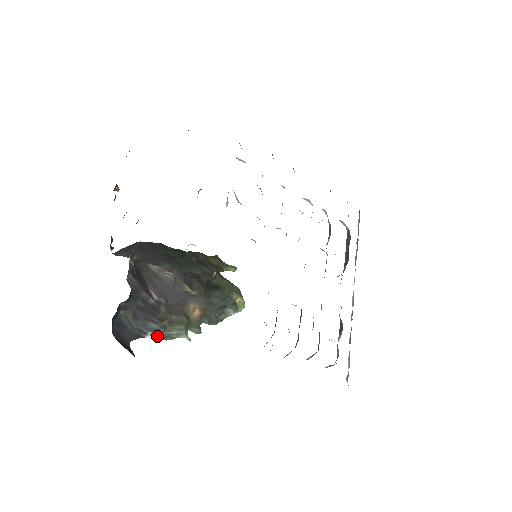
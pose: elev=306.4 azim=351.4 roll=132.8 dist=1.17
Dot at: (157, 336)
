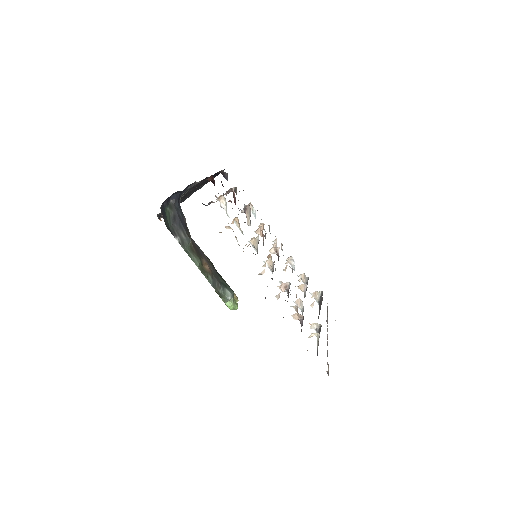
Dot at: (182, 245)
